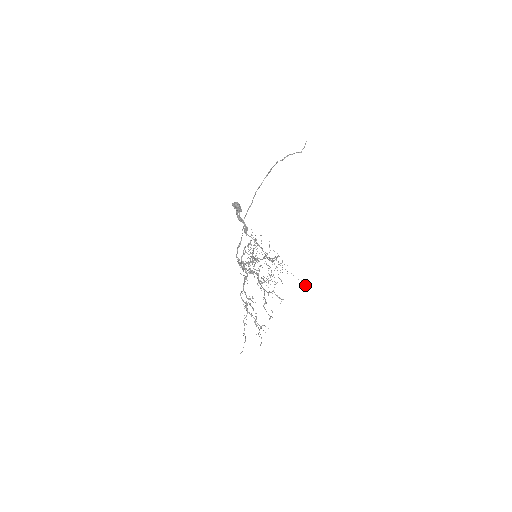
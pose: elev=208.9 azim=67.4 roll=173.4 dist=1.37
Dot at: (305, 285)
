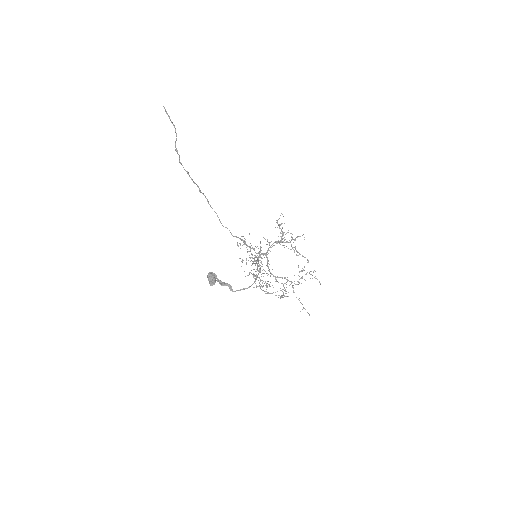
Dot at: occluded
